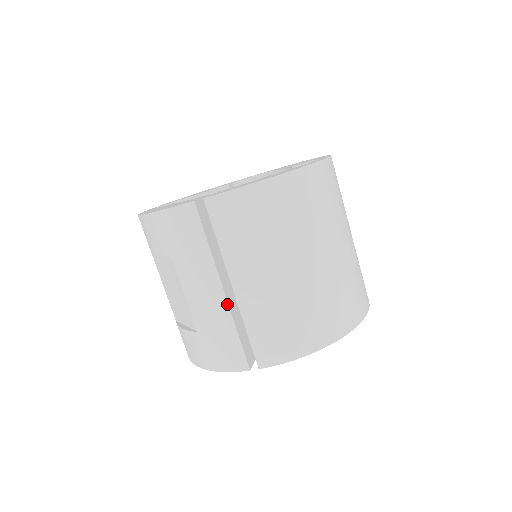
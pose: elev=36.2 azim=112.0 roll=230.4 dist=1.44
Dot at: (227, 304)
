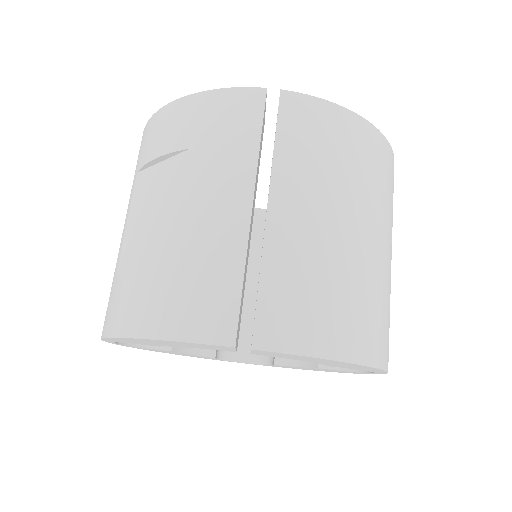
Dot at: (248, 229)
